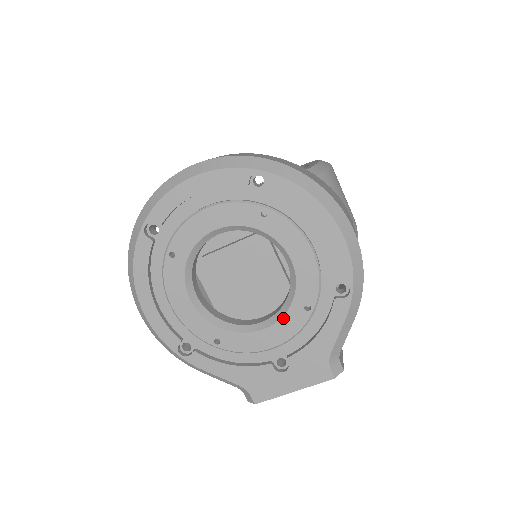
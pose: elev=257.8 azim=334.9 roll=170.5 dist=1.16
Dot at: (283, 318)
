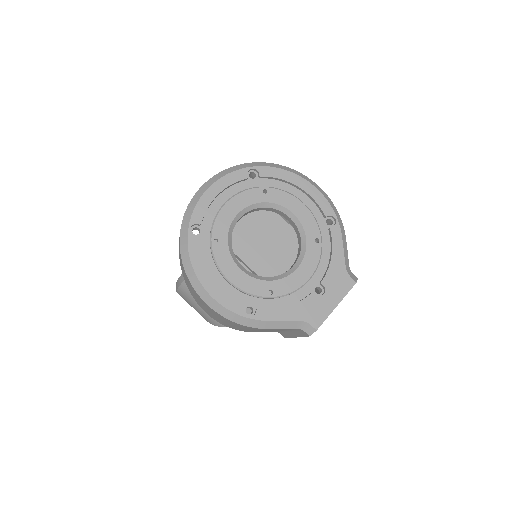
Dot at: (306, 254)
